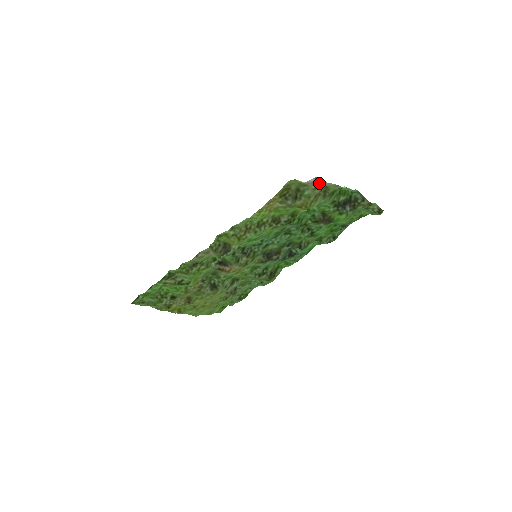
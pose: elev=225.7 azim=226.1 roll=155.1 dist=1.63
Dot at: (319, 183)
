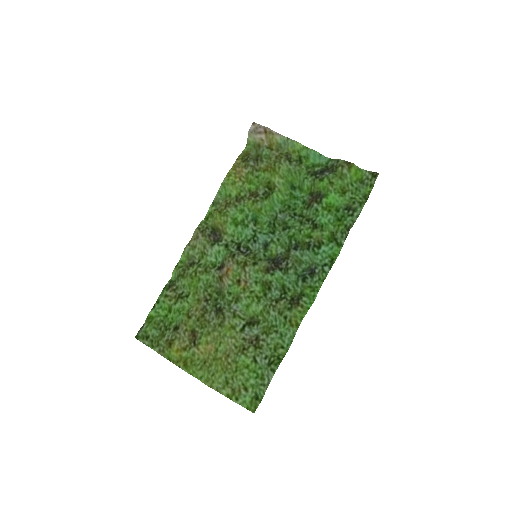
Dot at: (261, 130)
